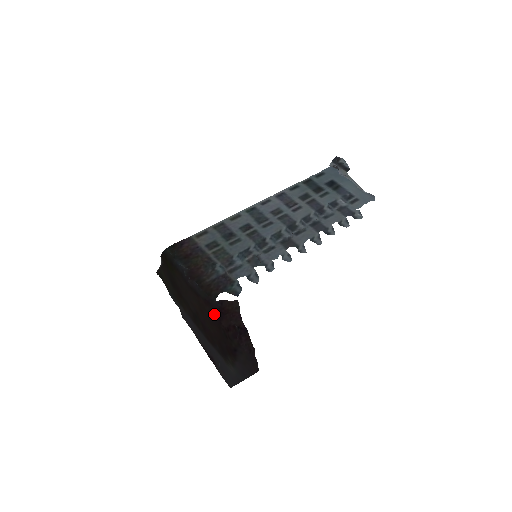
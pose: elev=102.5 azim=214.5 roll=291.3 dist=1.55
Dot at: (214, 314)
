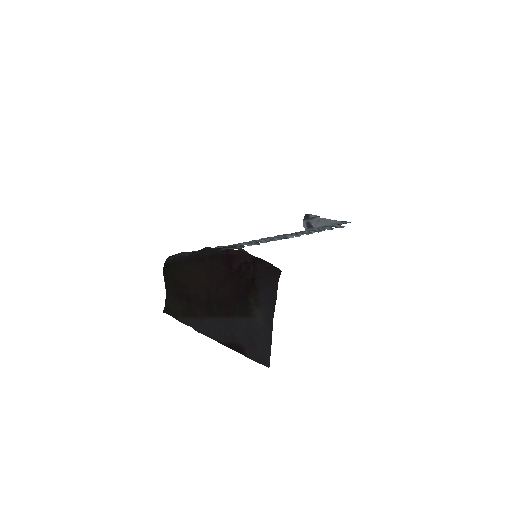
Dot at: (222, 264)
